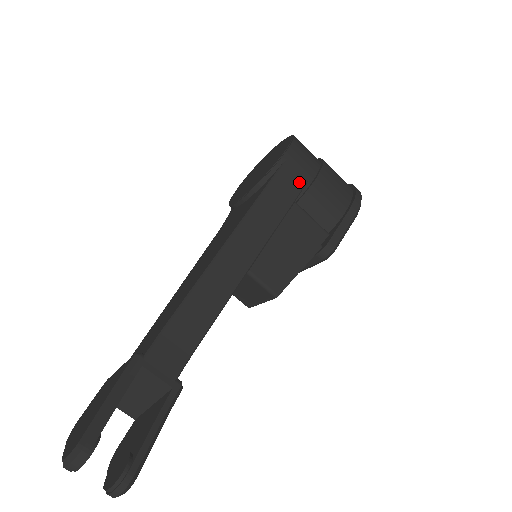
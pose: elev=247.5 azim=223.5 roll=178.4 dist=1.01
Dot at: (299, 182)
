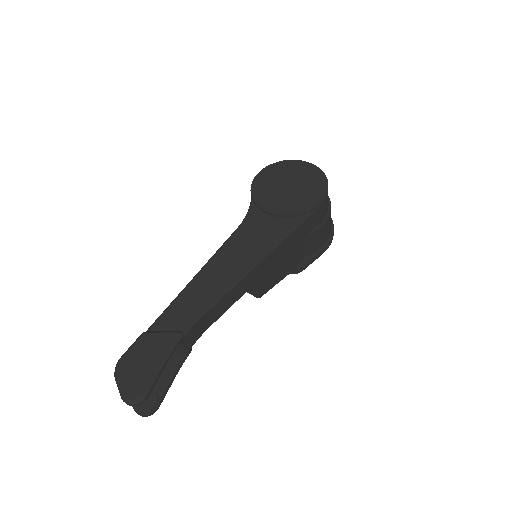
Dot at: (313, 225)
